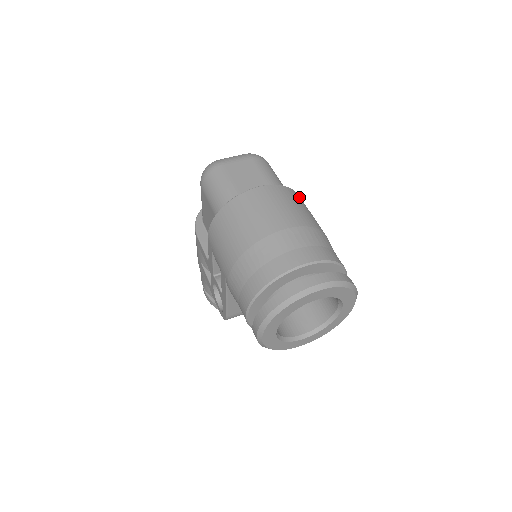
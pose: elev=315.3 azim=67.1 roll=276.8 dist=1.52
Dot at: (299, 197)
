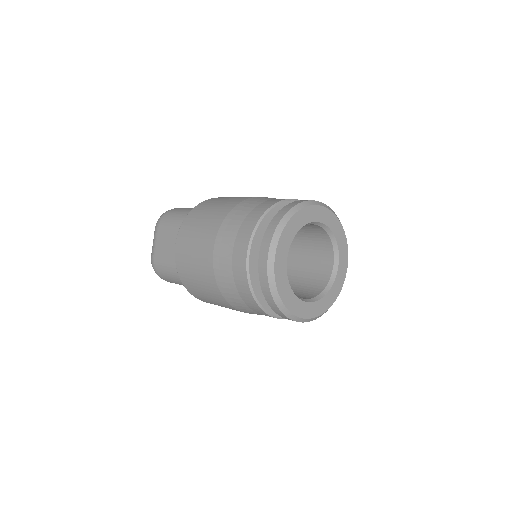
Dot at: (203, 205)
